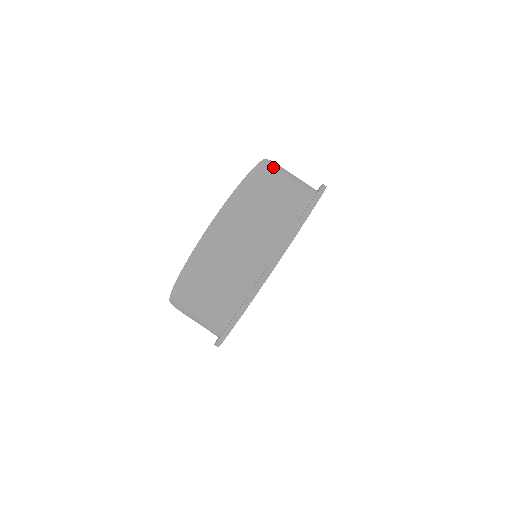
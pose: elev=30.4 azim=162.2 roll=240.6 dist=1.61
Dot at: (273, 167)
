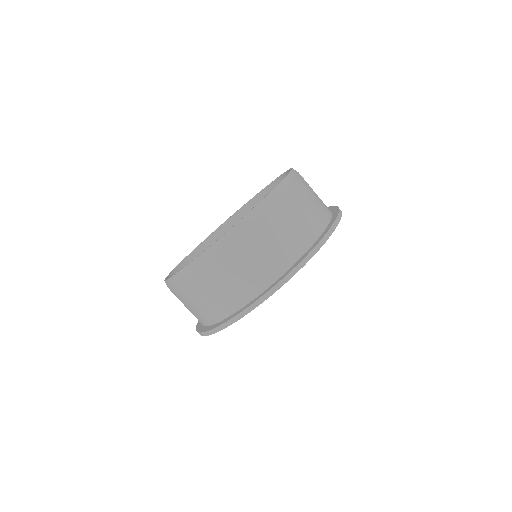
Dot at: occluded
